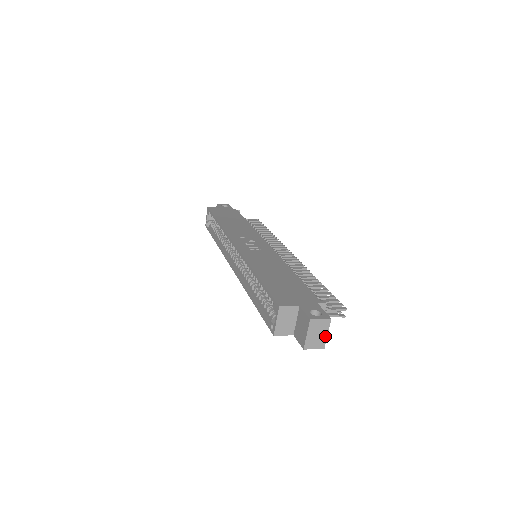
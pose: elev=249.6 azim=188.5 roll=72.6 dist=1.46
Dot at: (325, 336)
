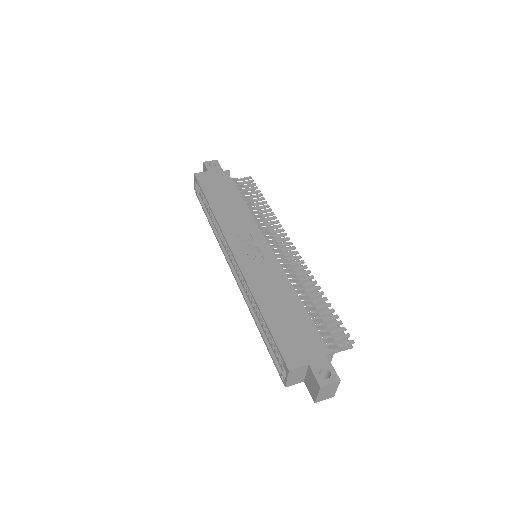
Dot at: (335, 390)
